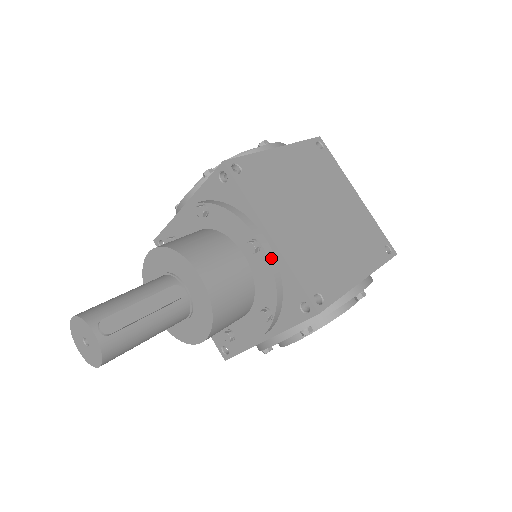
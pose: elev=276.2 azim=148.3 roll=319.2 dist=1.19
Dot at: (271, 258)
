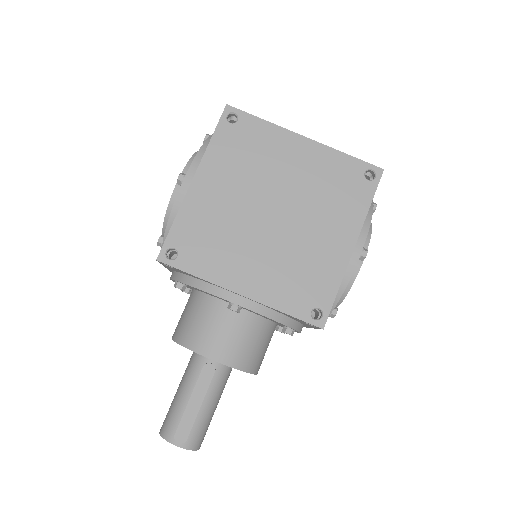
Dot at: (255, 308)
